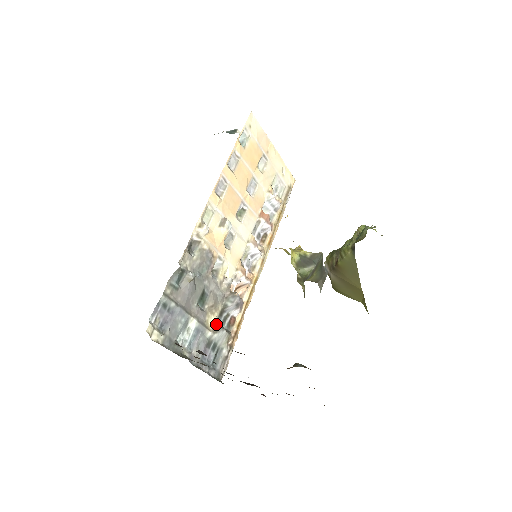
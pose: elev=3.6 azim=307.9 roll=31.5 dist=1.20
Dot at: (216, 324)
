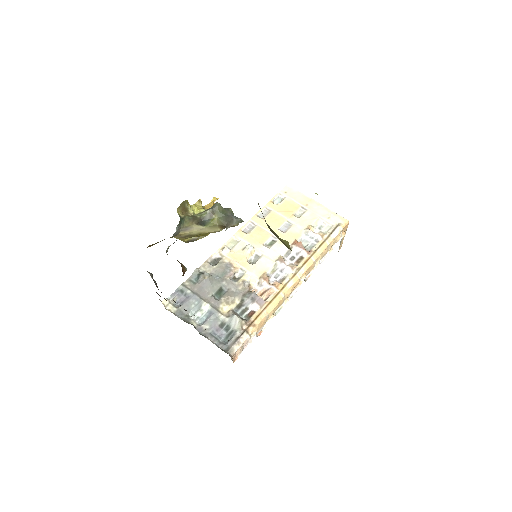
Dot at: (230, 311)
